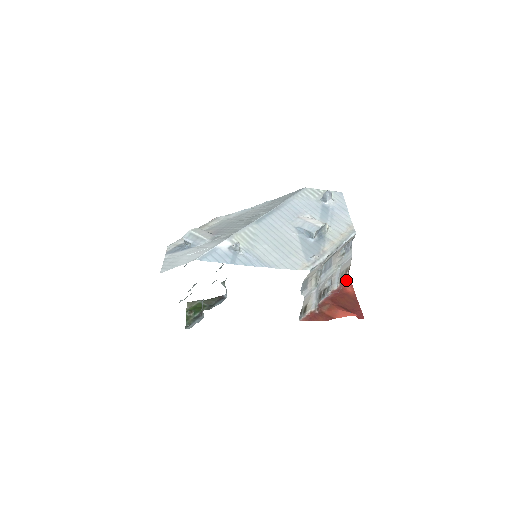
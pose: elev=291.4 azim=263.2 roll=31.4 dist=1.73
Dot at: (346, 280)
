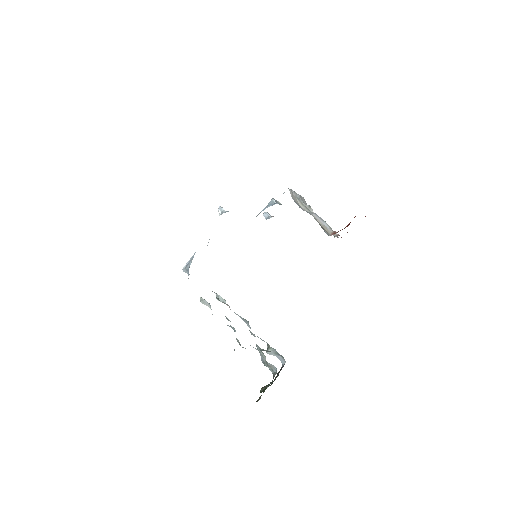
Dot at: occluded
